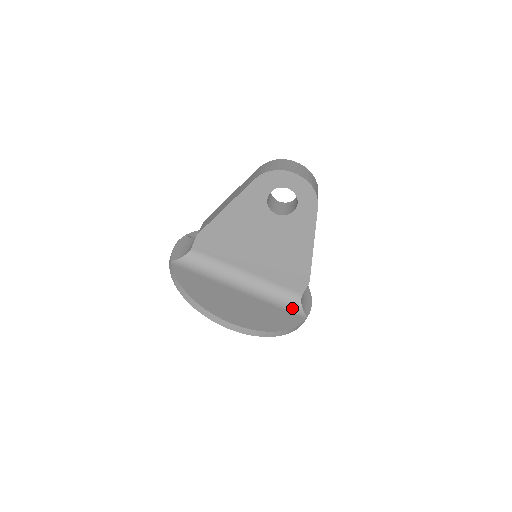
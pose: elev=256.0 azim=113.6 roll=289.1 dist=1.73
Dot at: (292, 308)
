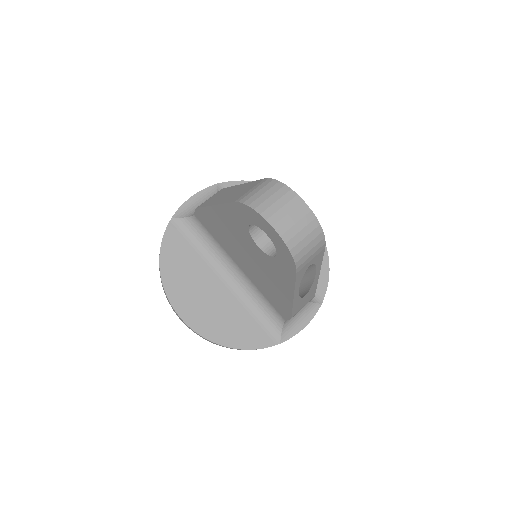
Dot at: (270, 326)
